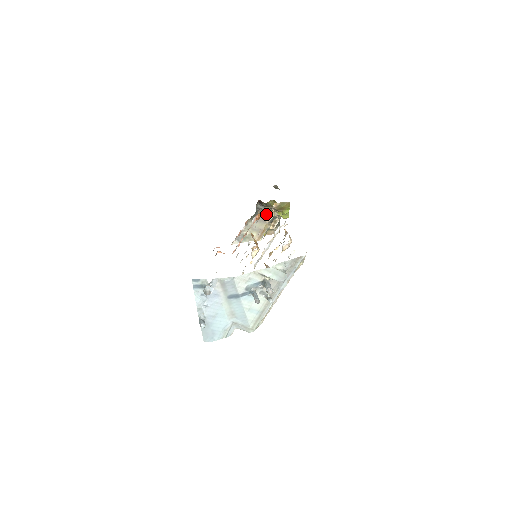
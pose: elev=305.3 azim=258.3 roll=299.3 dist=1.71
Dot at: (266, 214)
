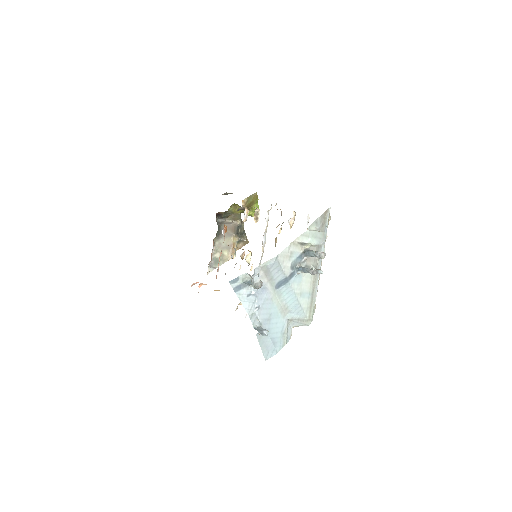
Dot at: (229, 226)
